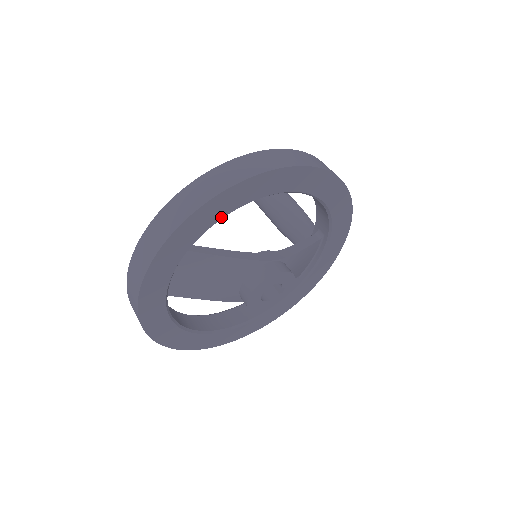
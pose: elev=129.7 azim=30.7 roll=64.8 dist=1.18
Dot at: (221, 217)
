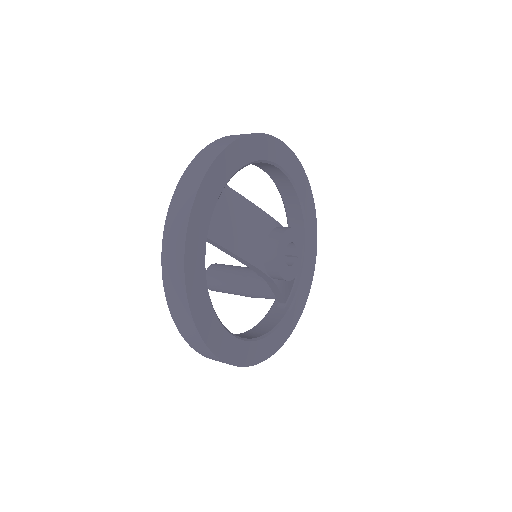
Dot at: (254, 159)
